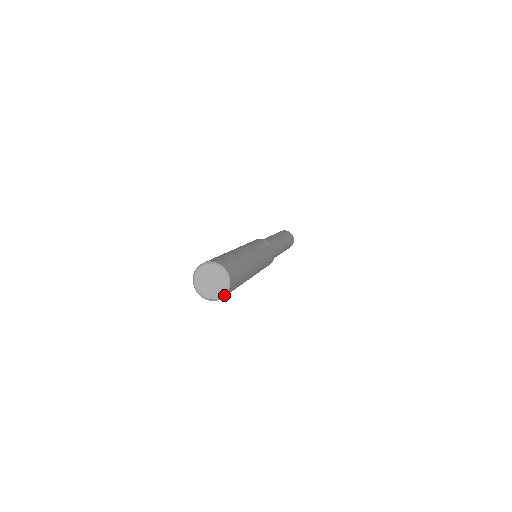
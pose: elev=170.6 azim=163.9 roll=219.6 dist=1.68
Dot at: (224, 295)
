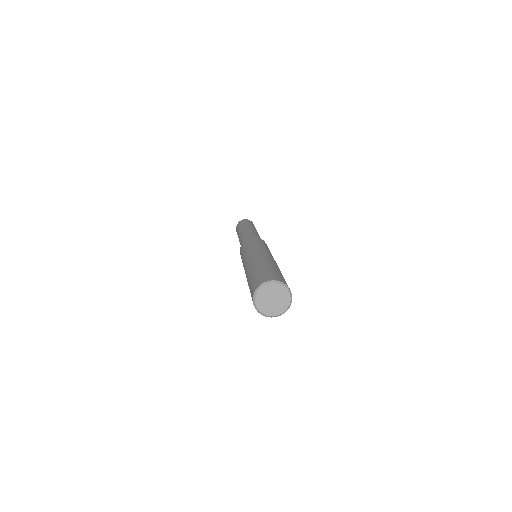
Dot at: (281, 314)
